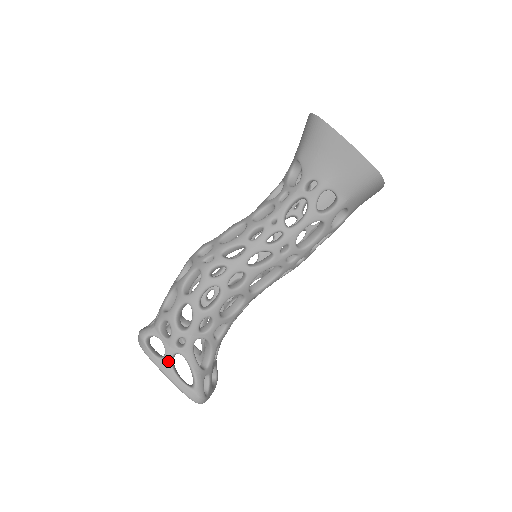
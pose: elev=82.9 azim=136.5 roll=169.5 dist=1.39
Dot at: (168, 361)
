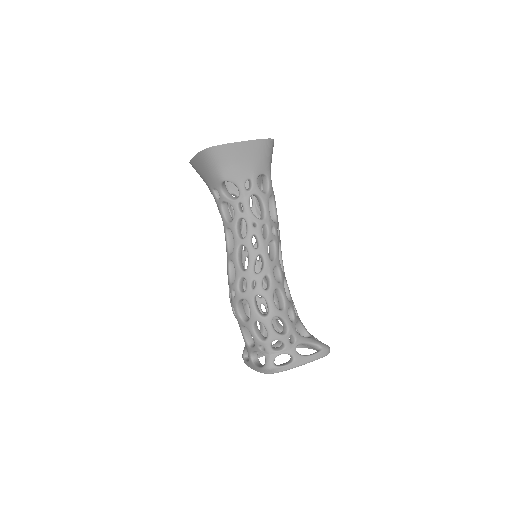
Dot at: (298, 356)
